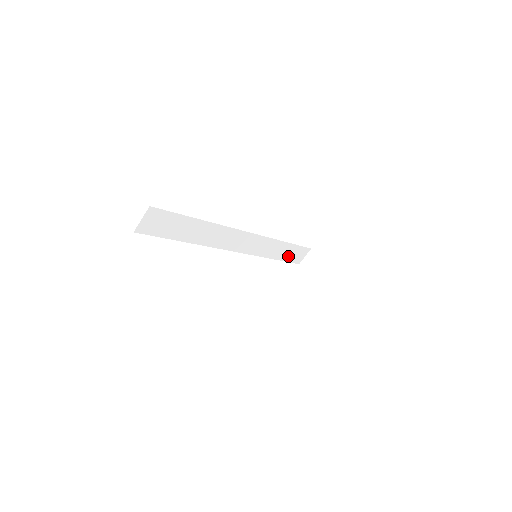
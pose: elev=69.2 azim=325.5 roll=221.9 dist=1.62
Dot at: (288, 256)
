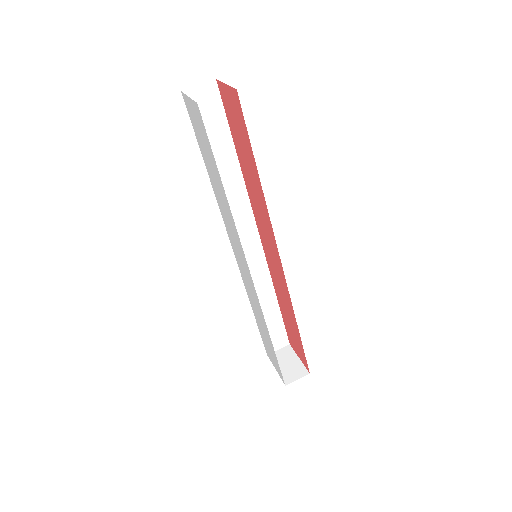
Dot at: occluded
